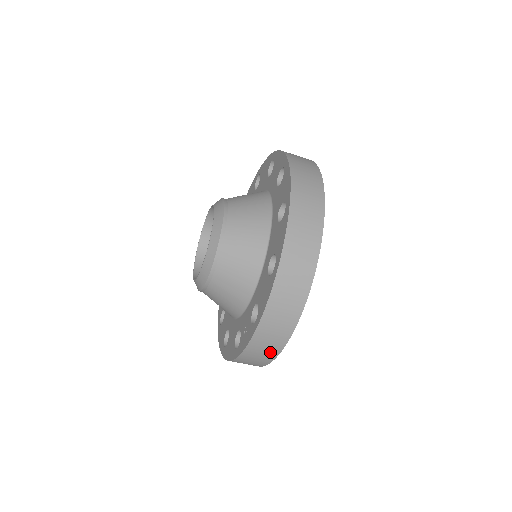
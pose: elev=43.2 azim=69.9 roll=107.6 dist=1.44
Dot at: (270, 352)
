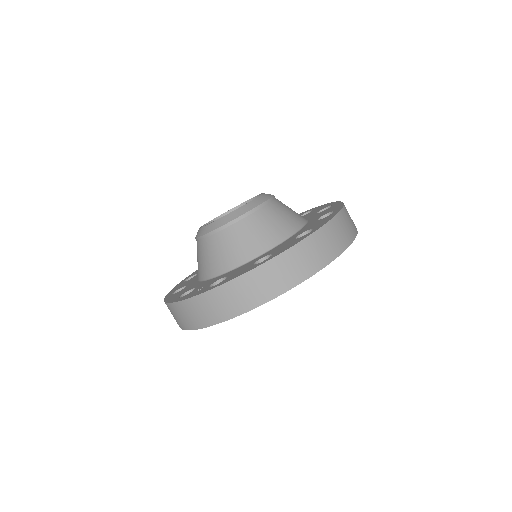
Dot at: (201, 319)
